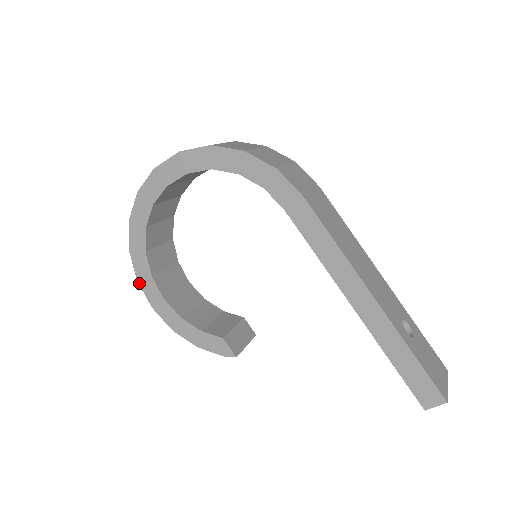
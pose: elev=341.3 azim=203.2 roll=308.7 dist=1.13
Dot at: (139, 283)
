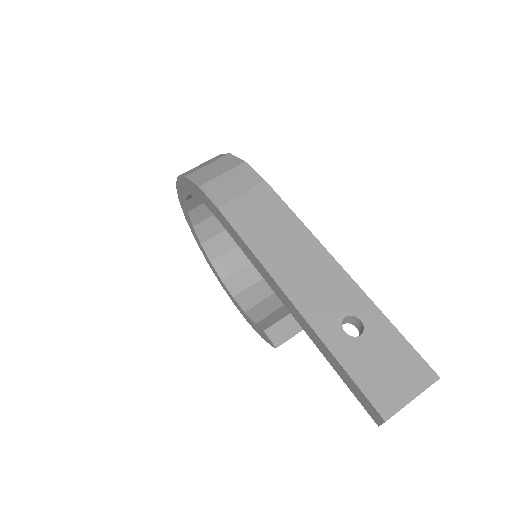
Dot at: (221, 285)
